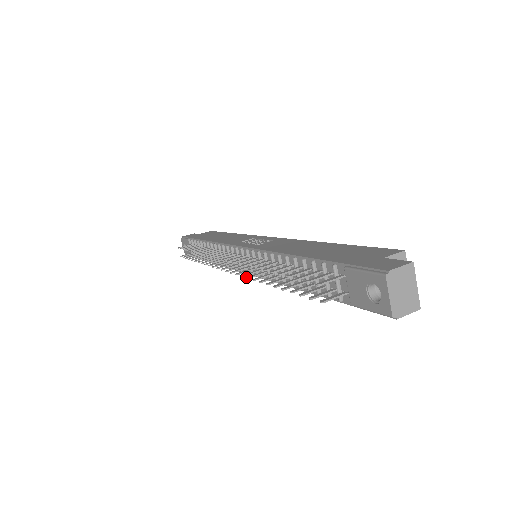
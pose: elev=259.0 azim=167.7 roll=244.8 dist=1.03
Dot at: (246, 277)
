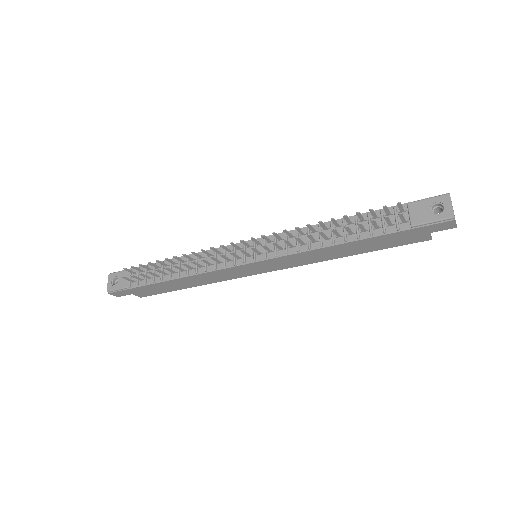
Dot at: occluded
